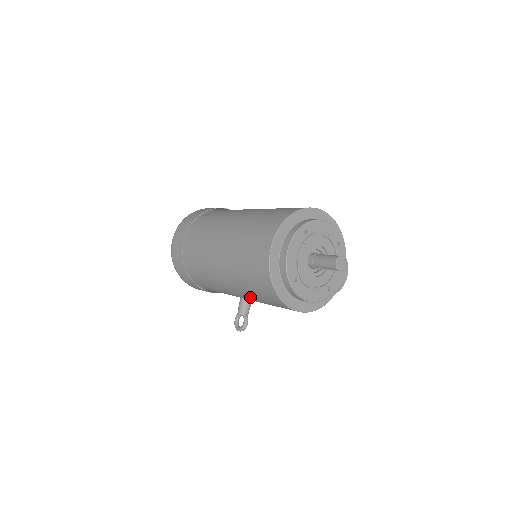
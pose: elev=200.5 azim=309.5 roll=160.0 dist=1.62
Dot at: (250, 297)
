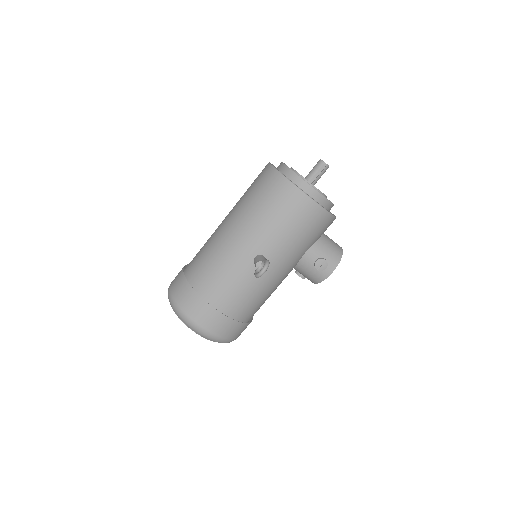
Dot at: (264, 230)
